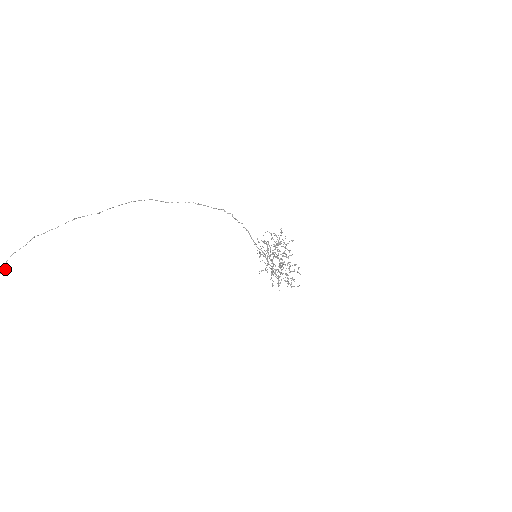
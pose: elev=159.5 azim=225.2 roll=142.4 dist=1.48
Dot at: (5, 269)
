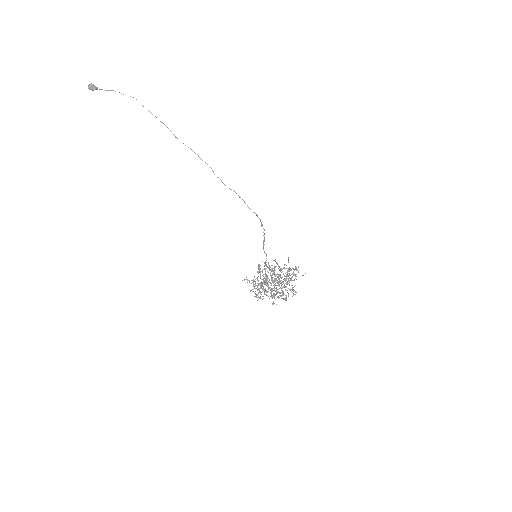
Dot at: (96, 88)
